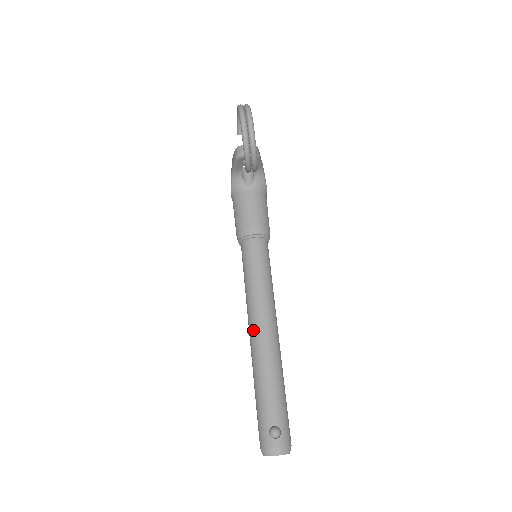
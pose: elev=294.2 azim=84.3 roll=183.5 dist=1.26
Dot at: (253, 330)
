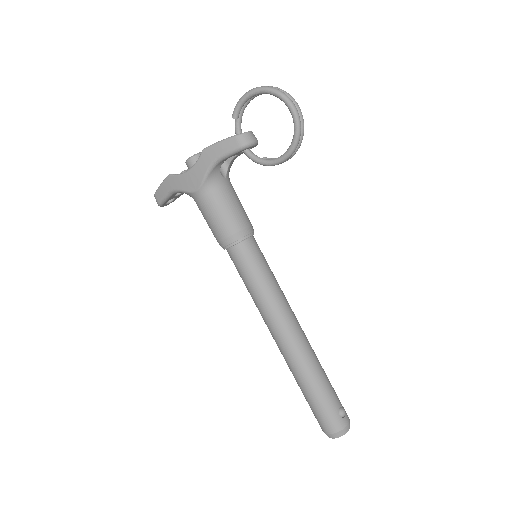
Dot at: (289, 332)
